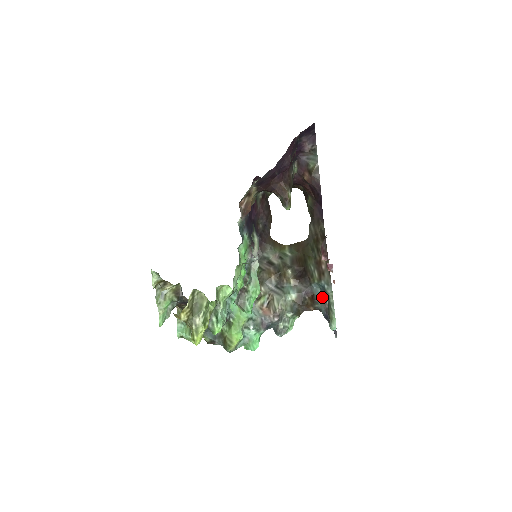
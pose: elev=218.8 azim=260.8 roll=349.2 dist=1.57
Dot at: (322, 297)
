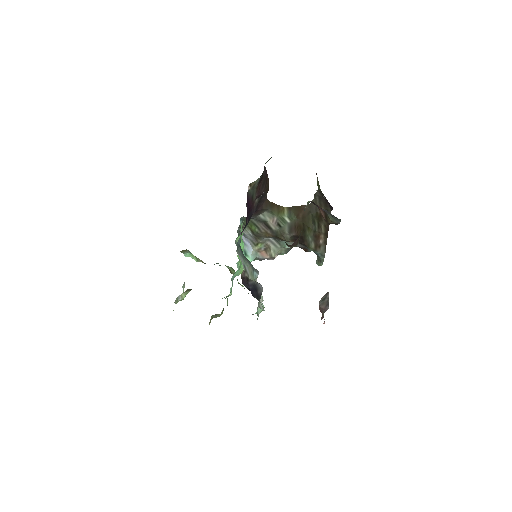
Dot at: occluded
